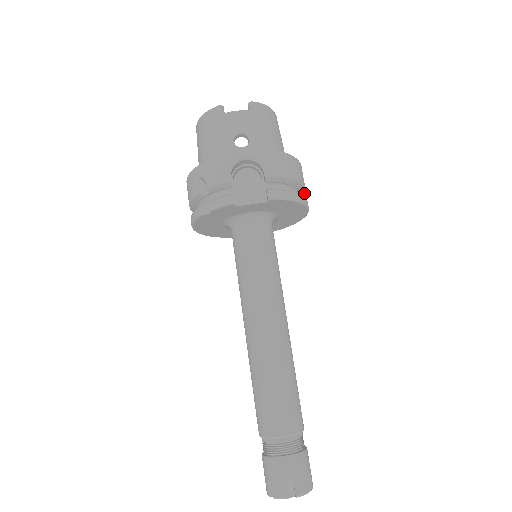
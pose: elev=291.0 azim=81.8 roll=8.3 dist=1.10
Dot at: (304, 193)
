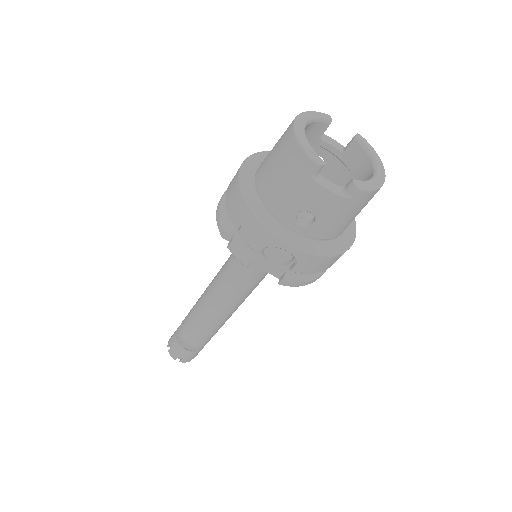
Dot at: occluded
